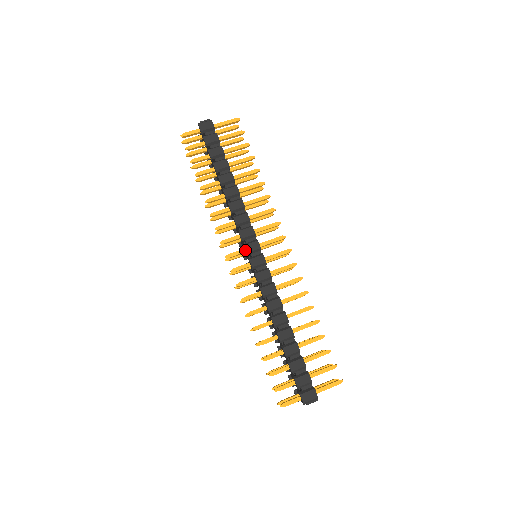
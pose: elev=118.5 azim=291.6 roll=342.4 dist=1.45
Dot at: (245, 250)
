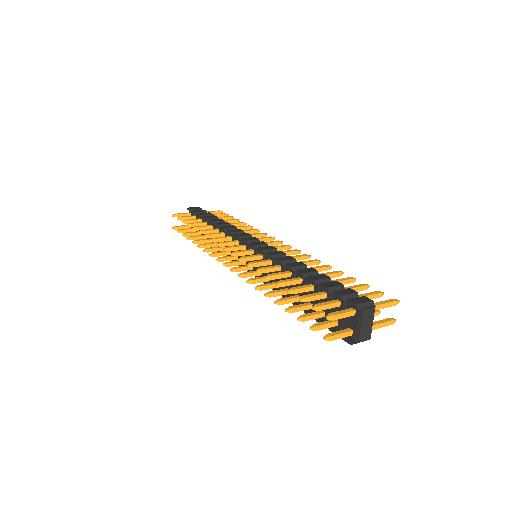
Dot at: (243, 241)
